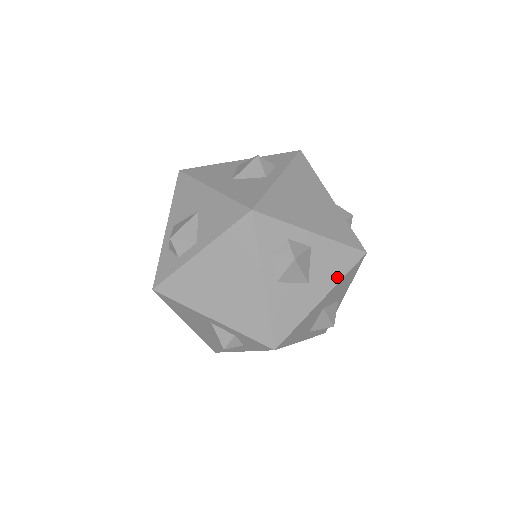
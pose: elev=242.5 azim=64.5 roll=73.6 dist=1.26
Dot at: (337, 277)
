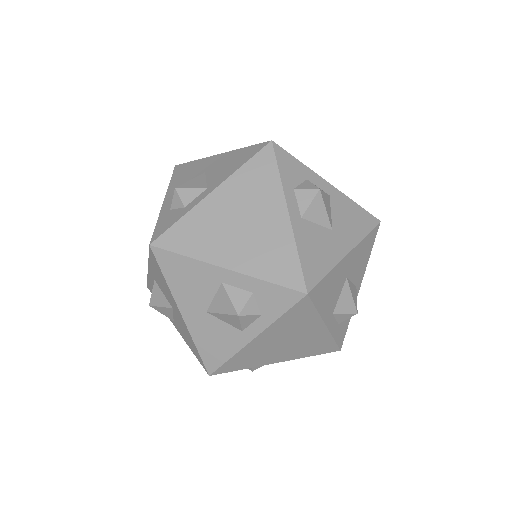
Dot at: (358, 235)
